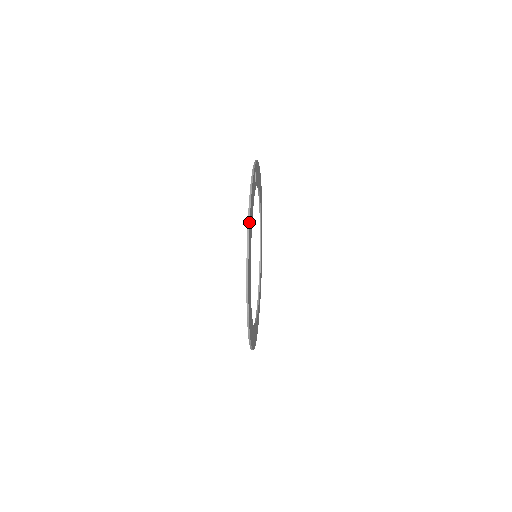
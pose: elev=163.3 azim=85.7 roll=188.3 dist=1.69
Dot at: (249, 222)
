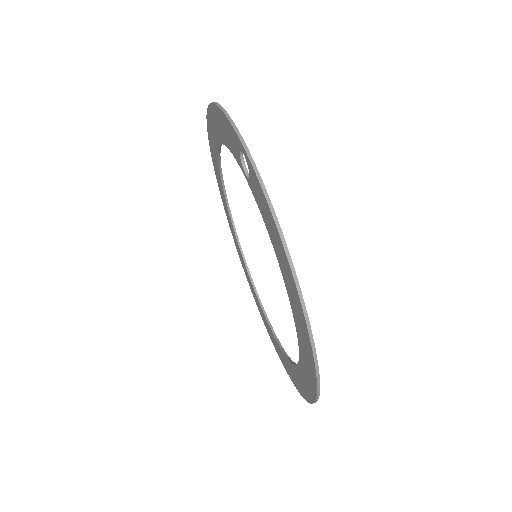
Dot at: (305, 307)
